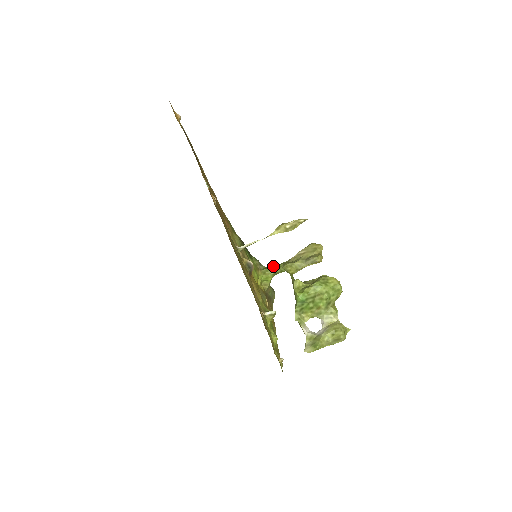
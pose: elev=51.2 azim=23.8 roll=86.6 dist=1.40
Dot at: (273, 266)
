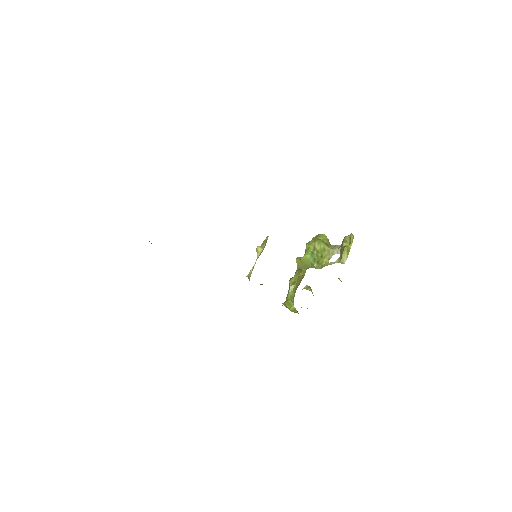
Dot at: (286, 298)
